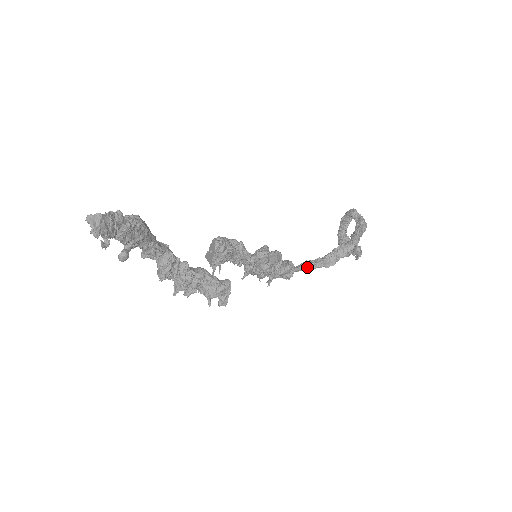
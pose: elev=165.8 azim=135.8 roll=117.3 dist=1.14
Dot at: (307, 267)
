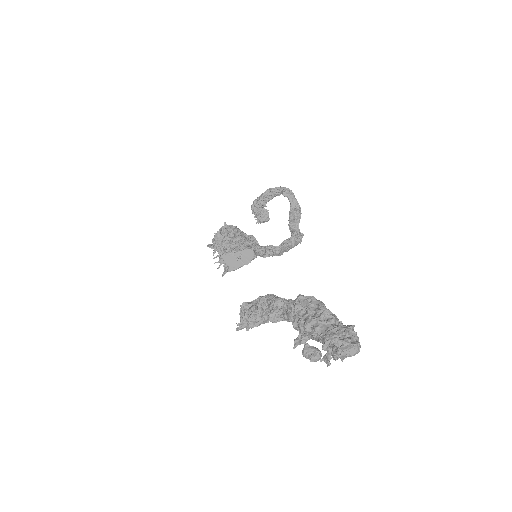
Dot at: (264, 254)
